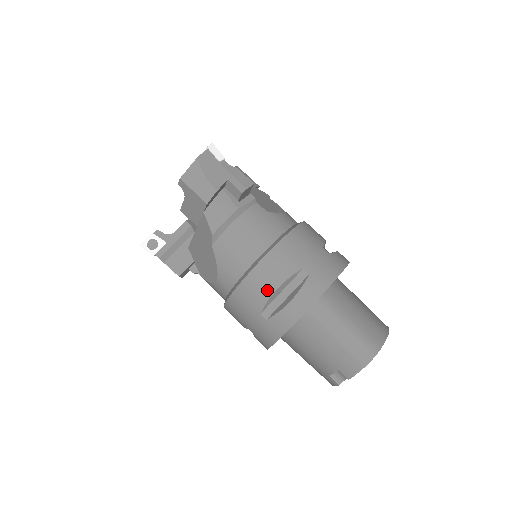
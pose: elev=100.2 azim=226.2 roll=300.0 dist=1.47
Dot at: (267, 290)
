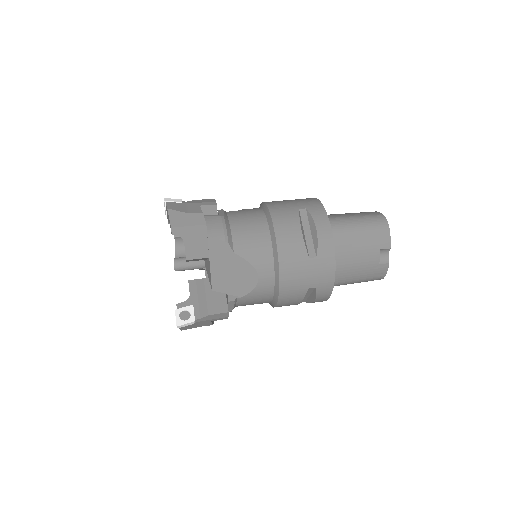
Dot at: (297, 237)
